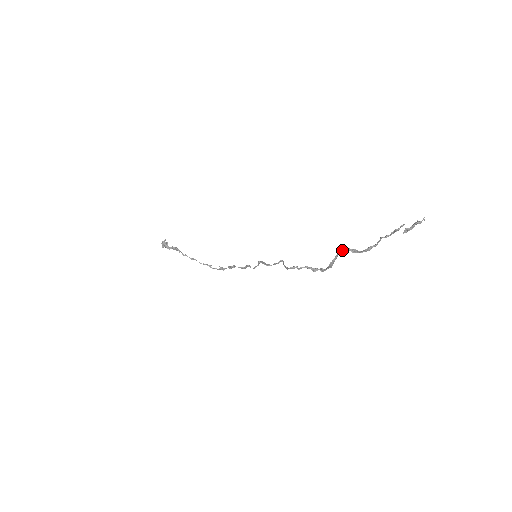
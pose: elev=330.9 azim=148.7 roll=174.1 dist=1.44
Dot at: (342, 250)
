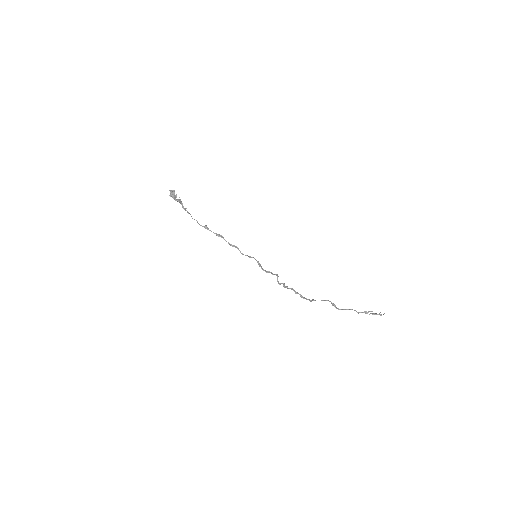
Dot at: occluded
